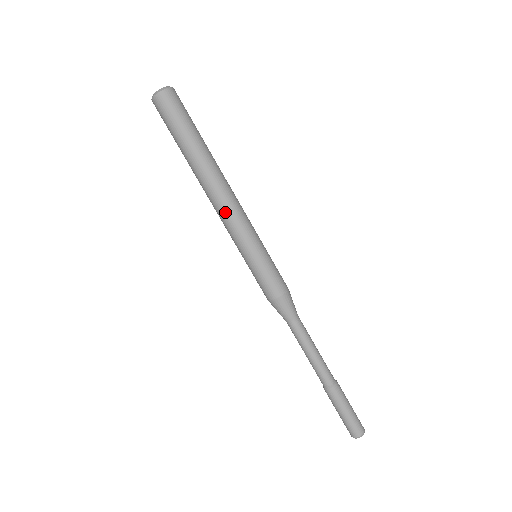
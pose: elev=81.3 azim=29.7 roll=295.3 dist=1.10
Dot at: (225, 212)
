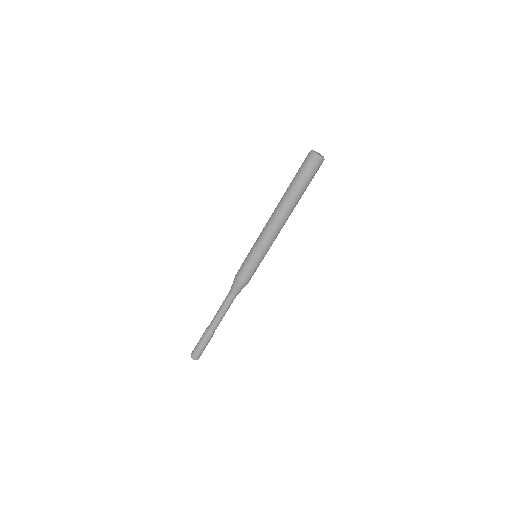
Dot at: (278, 232)
